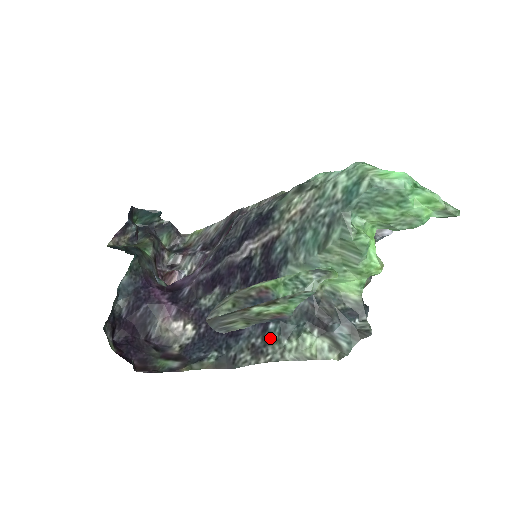
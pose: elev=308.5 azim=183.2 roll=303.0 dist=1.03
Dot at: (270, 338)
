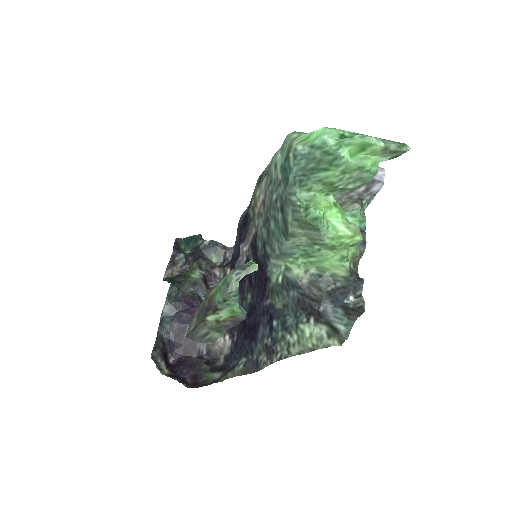
Dot at: (276, 336)
